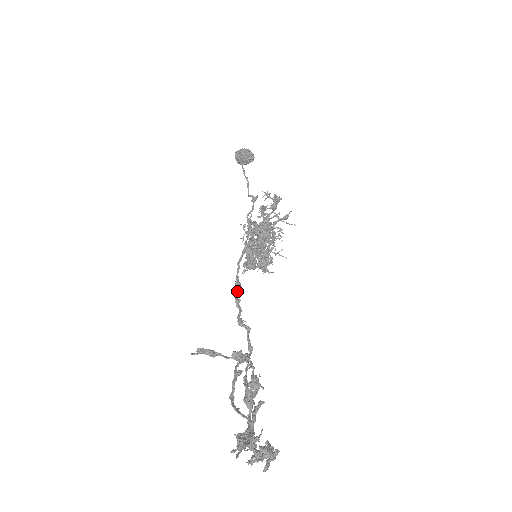
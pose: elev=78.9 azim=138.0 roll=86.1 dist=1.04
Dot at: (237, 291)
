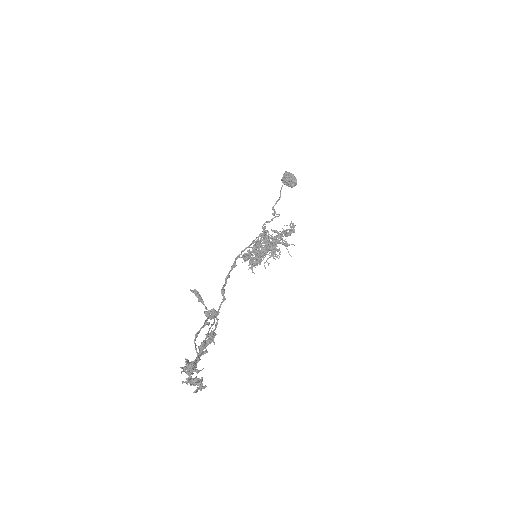
Dot at: (232, 269)
